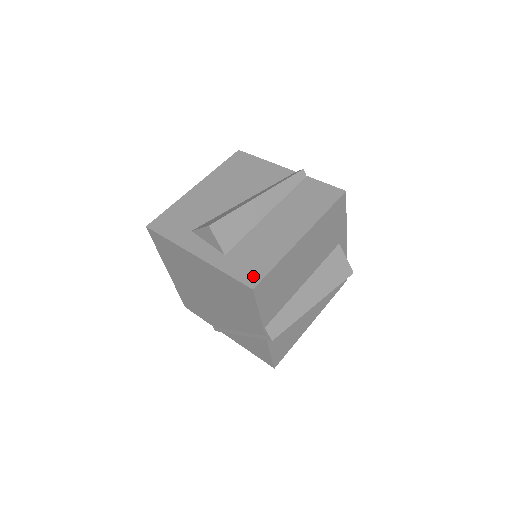
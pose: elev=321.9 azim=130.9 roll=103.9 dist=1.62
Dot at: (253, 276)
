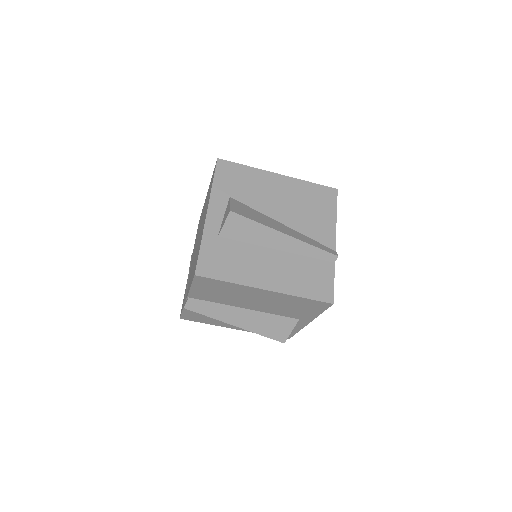
Dot at: (207, 269)
